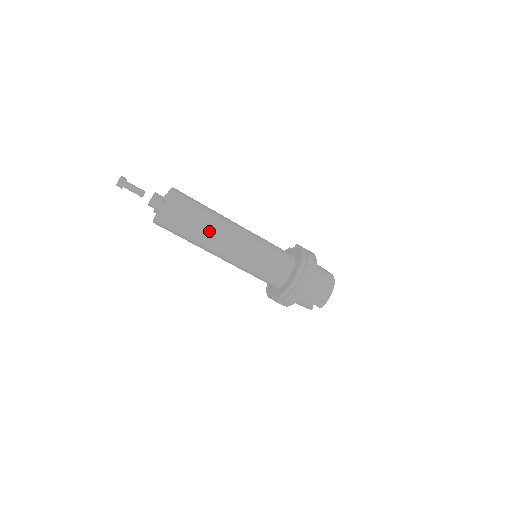
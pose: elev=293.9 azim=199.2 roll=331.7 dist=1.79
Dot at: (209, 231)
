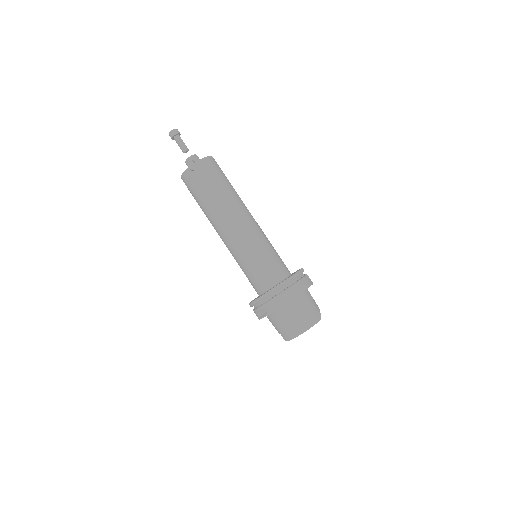
Dot at: (212, 210)
